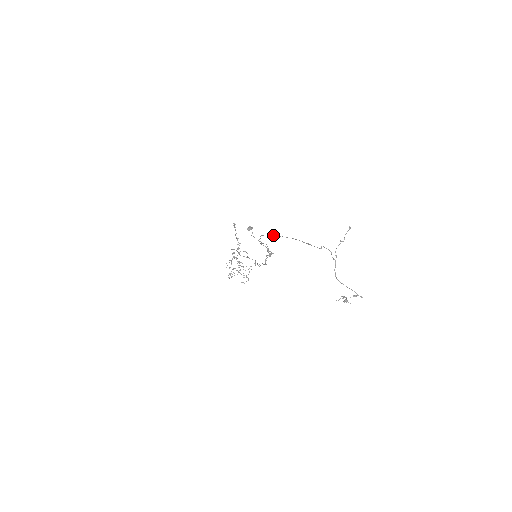
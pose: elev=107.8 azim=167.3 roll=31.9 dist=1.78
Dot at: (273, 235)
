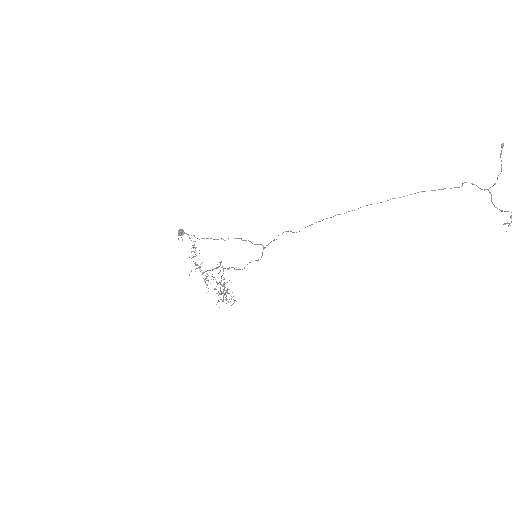
Dot at: occluded
